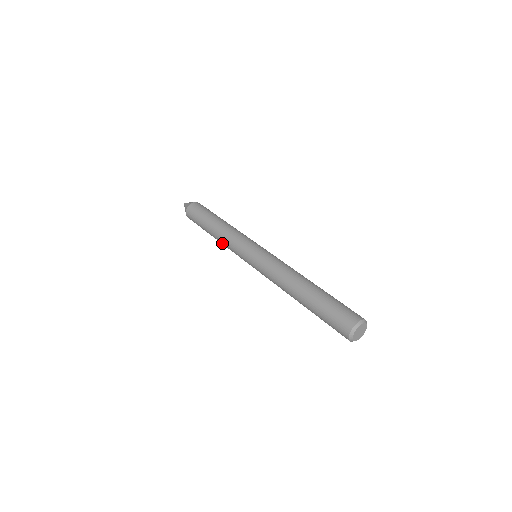
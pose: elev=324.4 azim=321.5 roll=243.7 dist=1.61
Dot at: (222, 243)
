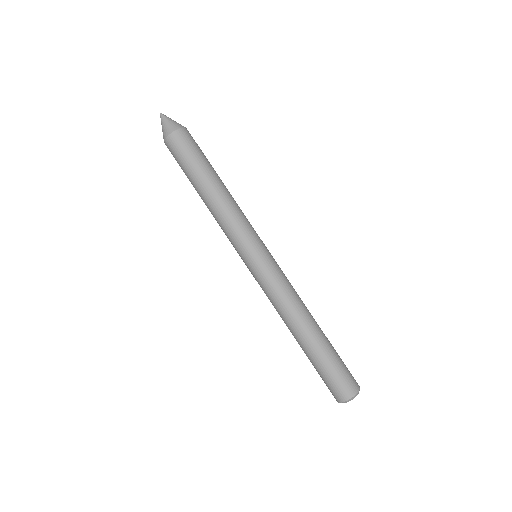
Dot at: occluded
